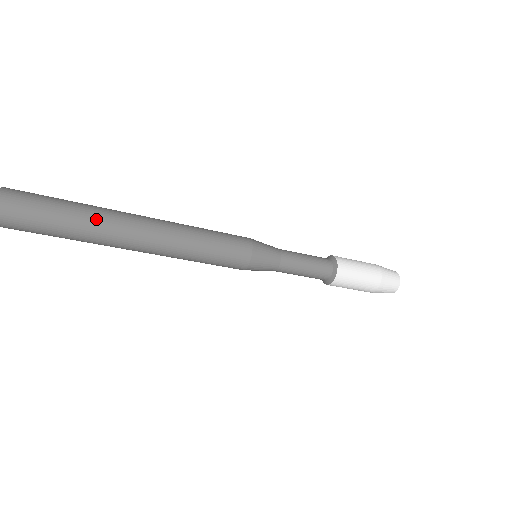
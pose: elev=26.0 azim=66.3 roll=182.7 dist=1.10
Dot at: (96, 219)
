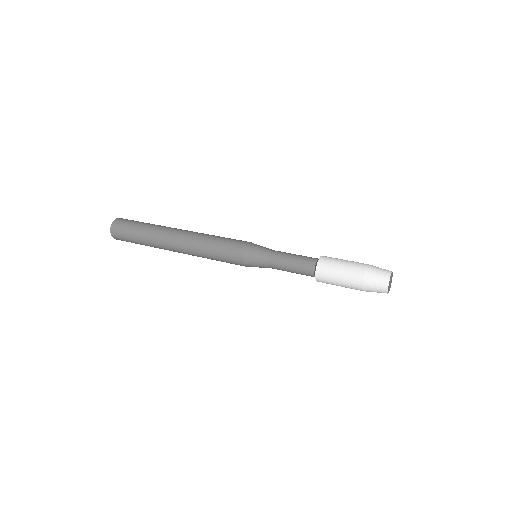
Dot at: (152, 241)
